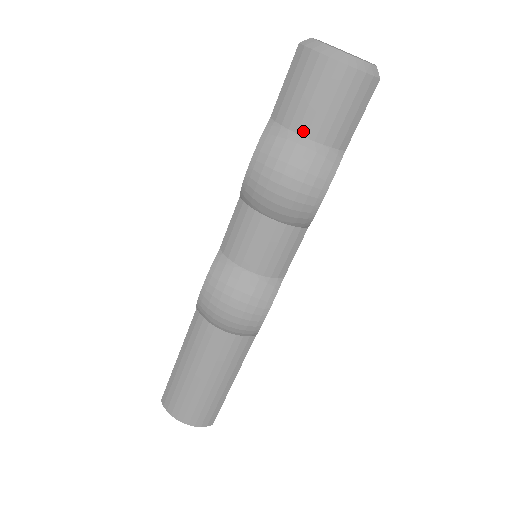
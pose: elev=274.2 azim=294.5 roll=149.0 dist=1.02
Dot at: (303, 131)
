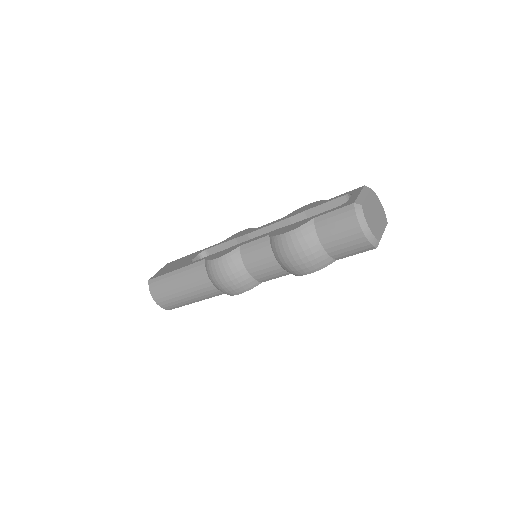
Dot at: (323, 242)
